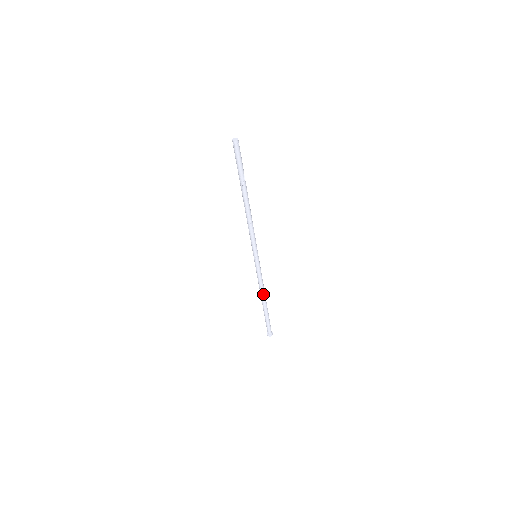
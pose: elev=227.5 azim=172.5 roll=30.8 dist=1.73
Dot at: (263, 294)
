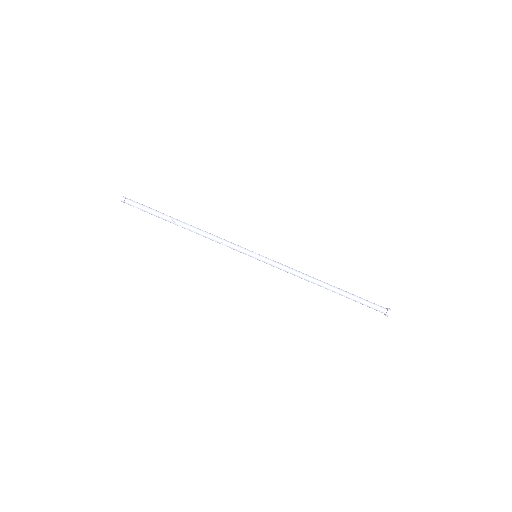
Dot at: (314, 278)
